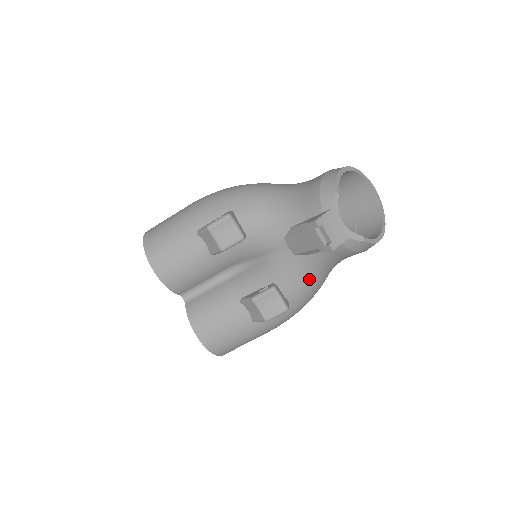
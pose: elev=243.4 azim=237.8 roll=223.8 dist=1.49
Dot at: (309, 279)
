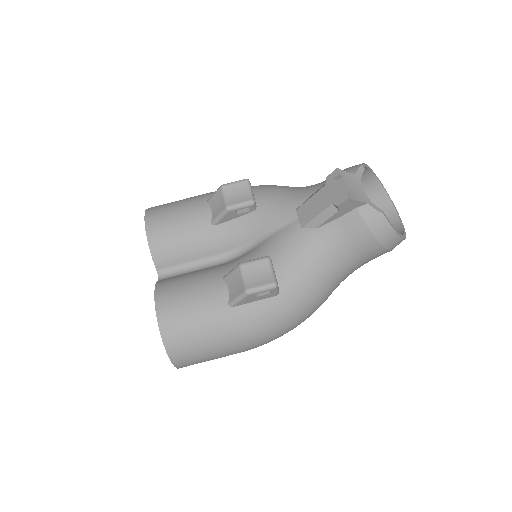
Dot at: (310, 266)
